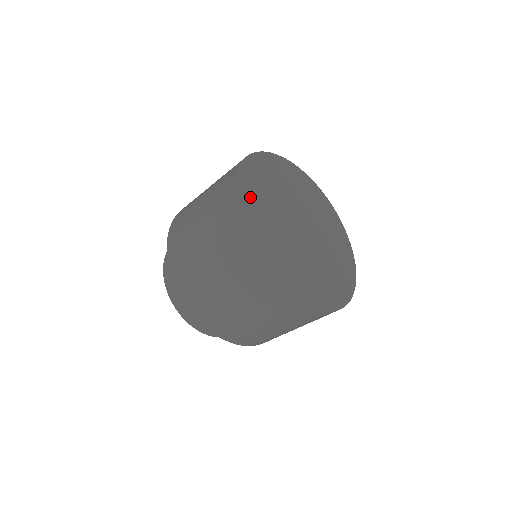
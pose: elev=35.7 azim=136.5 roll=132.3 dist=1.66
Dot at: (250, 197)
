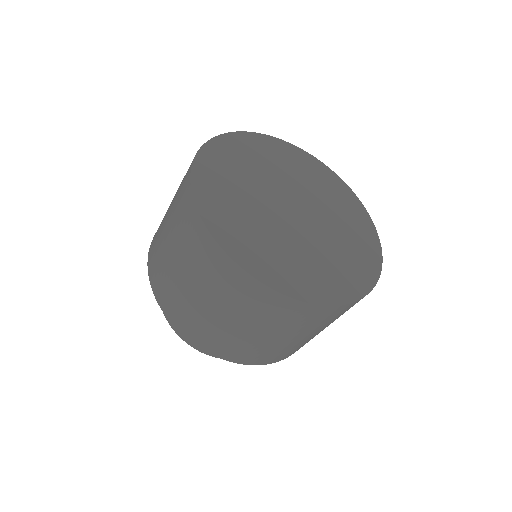
Dot at: (256, 256)
